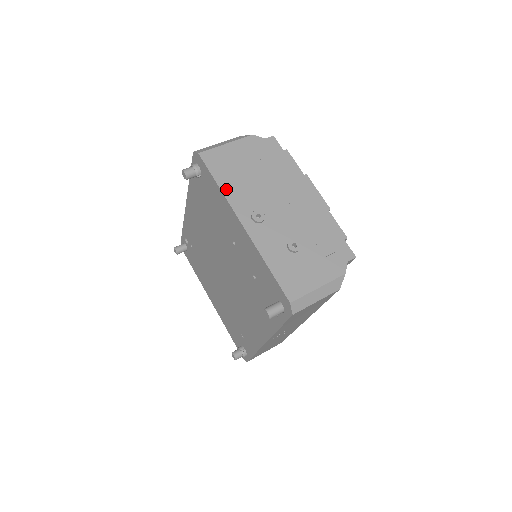
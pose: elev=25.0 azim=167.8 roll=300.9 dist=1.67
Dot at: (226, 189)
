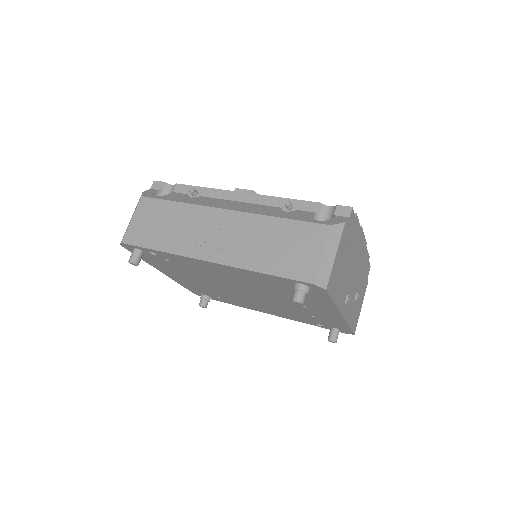
Dot at: (337, 300)
